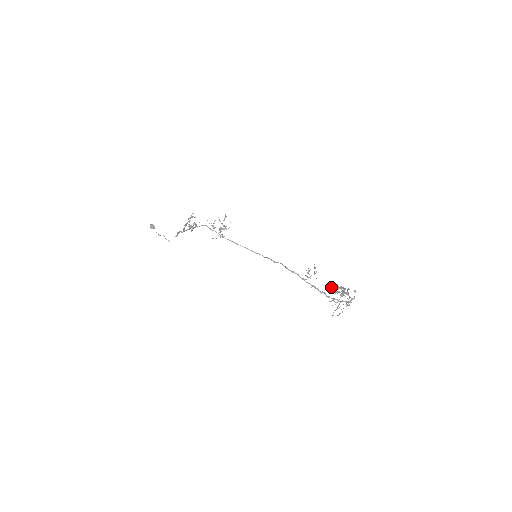
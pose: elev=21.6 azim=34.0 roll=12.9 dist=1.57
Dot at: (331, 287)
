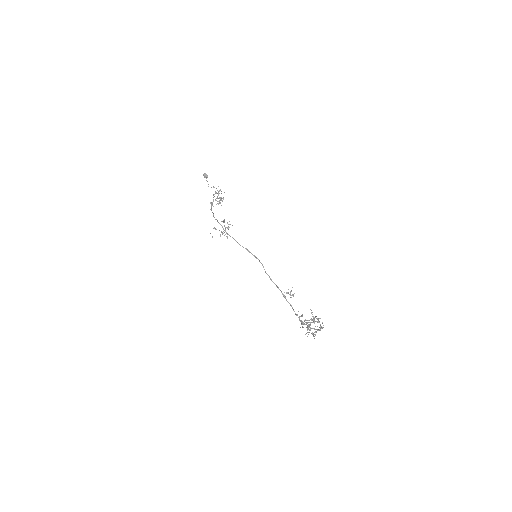
Dot at: (301, 316)
